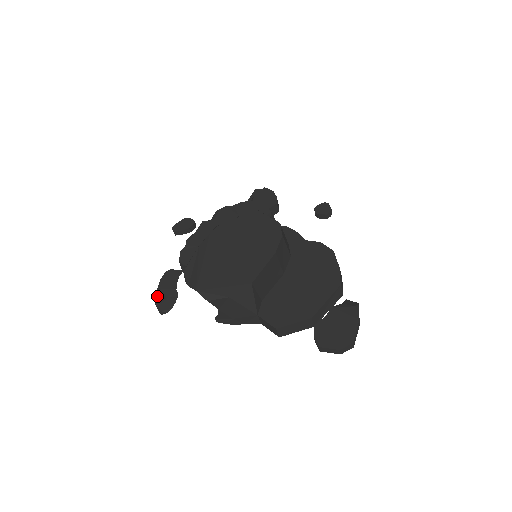
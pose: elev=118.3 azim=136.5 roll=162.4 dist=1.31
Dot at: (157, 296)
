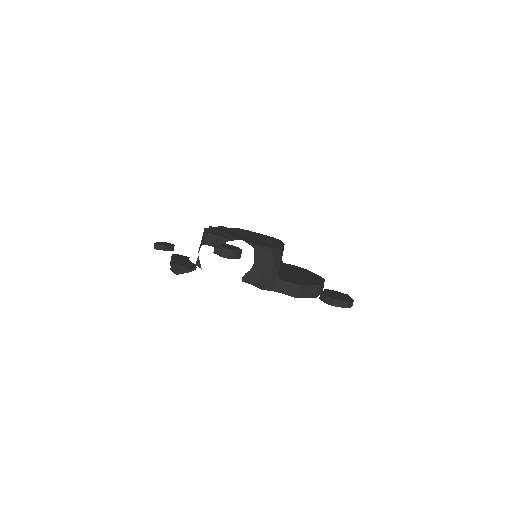
Dot at: (176, 261)
